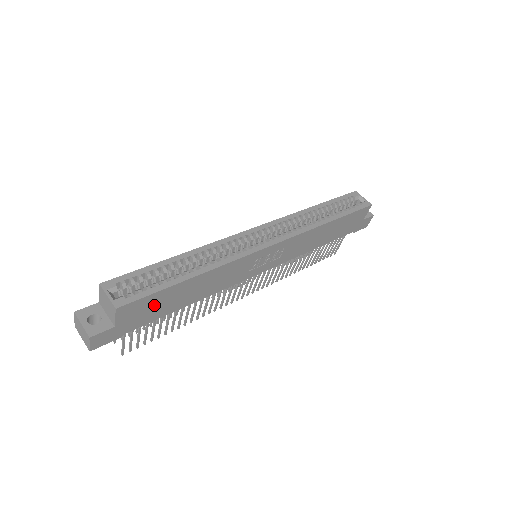
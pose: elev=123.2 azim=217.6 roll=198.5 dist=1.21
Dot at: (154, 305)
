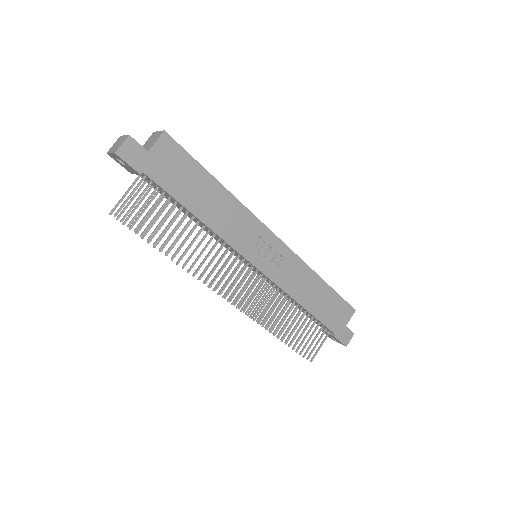
Dot at: (182, 172)
